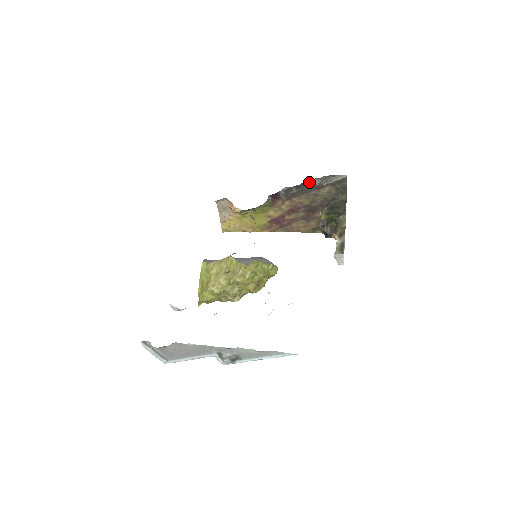
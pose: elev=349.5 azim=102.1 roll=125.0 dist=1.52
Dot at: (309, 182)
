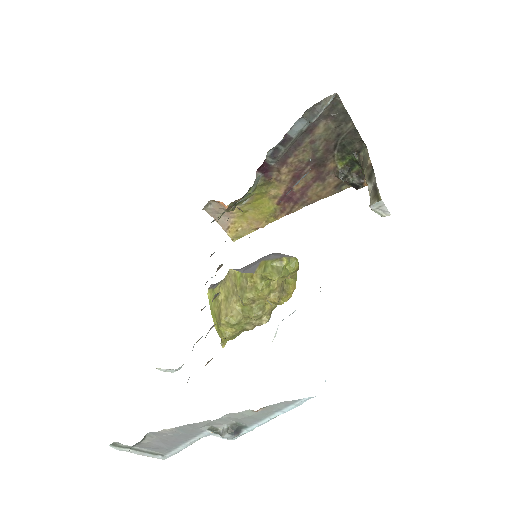
Dot at: (293, 129)
